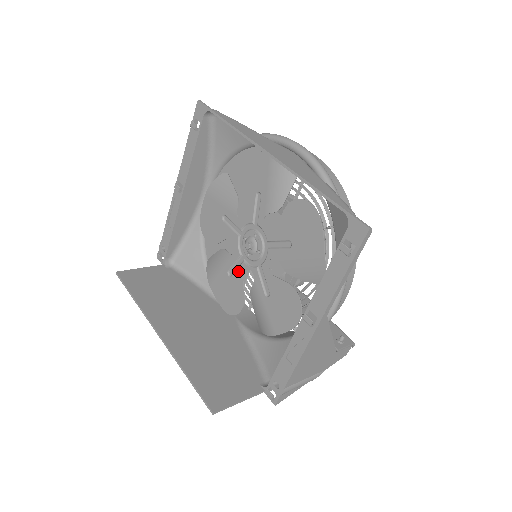
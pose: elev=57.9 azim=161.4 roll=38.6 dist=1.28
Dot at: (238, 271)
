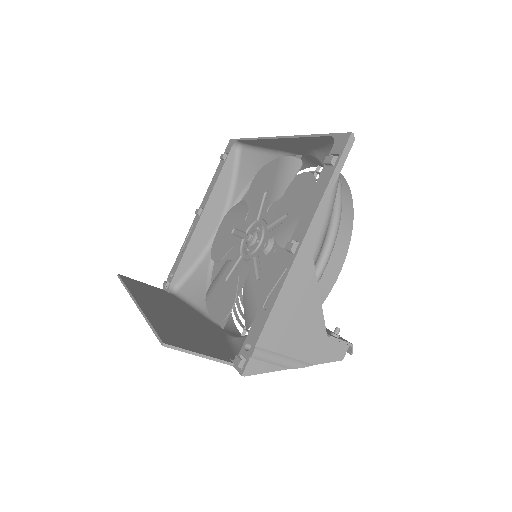
Dot at: (236, 271)
